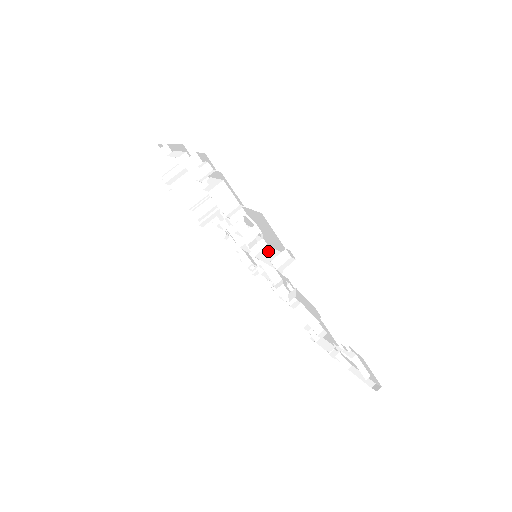
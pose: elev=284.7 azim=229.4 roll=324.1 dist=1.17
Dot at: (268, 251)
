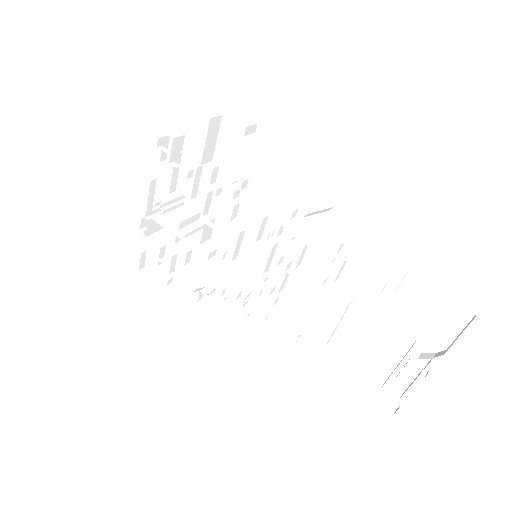
Dot at: (249, 176)
